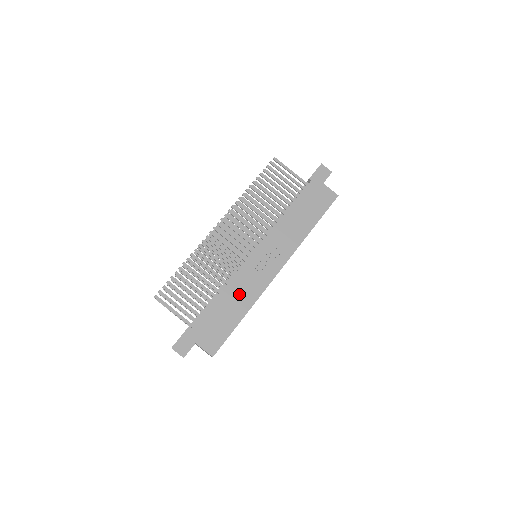
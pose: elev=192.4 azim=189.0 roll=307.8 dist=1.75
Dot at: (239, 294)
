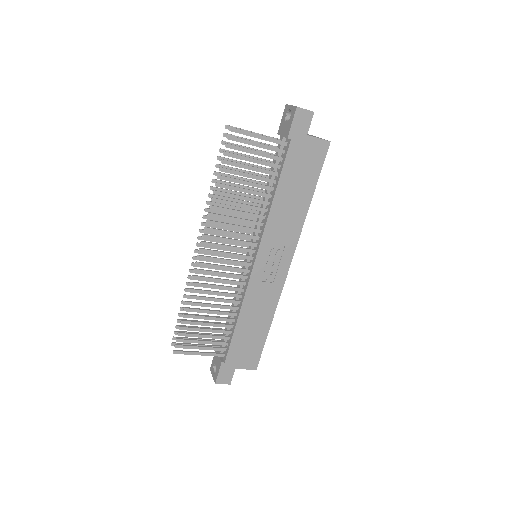
Dot at: (257, 309)
